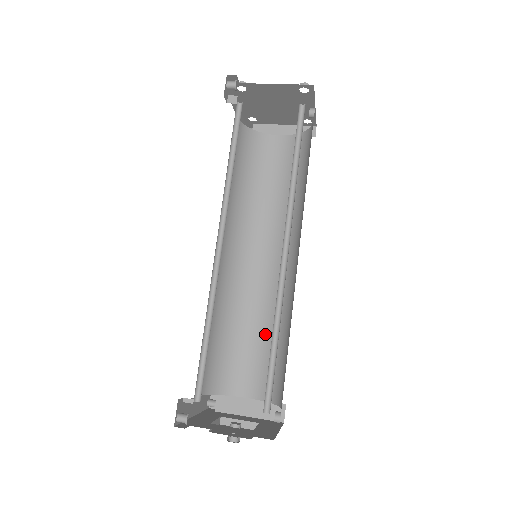
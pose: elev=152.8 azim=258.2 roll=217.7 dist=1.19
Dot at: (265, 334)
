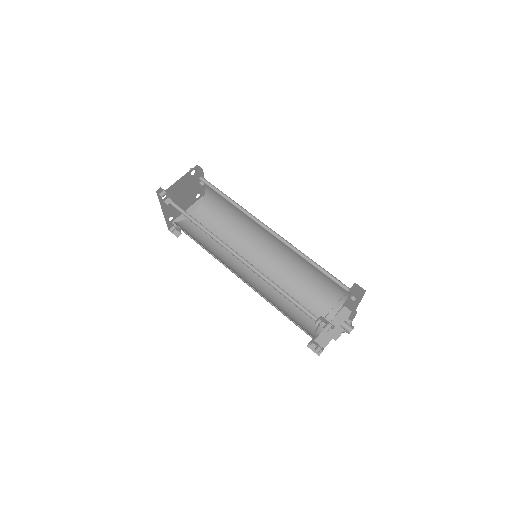
Dot at: (298, 291)
